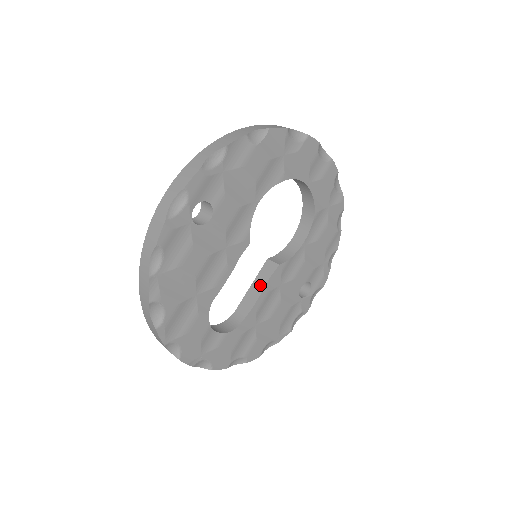
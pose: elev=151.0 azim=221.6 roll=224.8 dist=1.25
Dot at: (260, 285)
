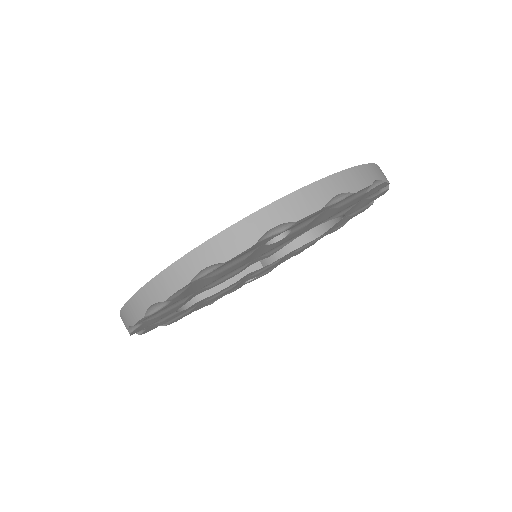
Dot at: occluded
